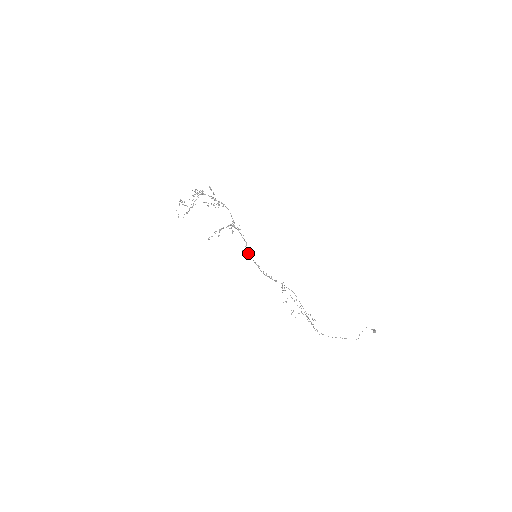
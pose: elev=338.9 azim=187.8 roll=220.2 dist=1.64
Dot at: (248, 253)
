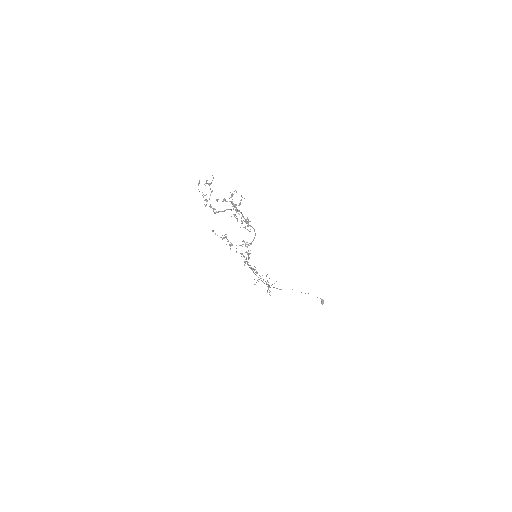
Dot at: occluded
